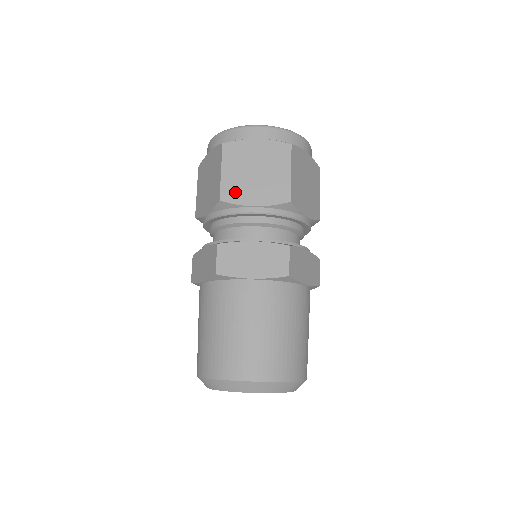
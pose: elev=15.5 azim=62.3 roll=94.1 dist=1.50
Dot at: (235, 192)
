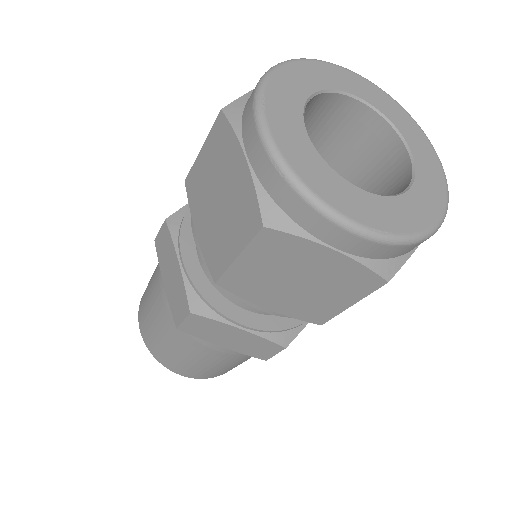
Dot at: (246, 287)
